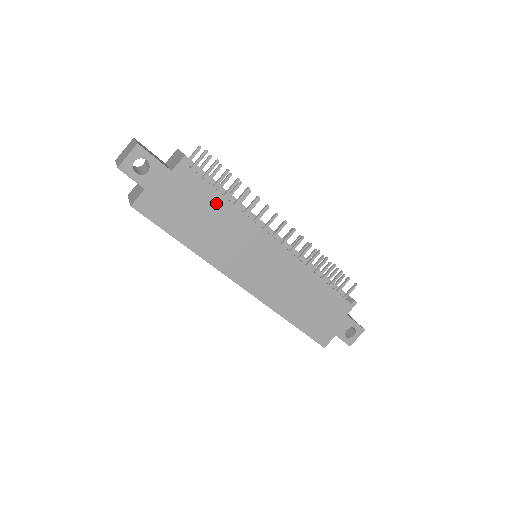
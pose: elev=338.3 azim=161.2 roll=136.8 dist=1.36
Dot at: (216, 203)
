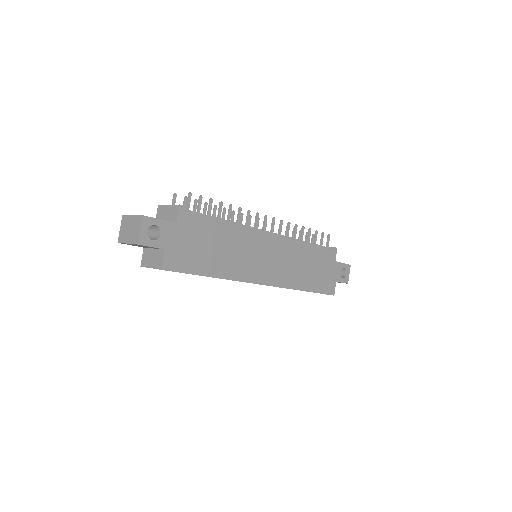
Dot at: (217, 230)
